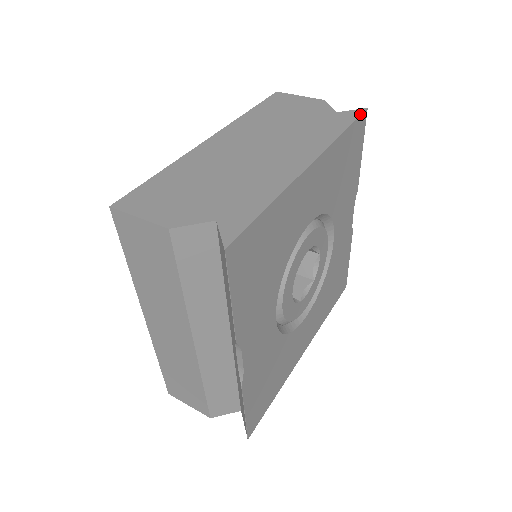
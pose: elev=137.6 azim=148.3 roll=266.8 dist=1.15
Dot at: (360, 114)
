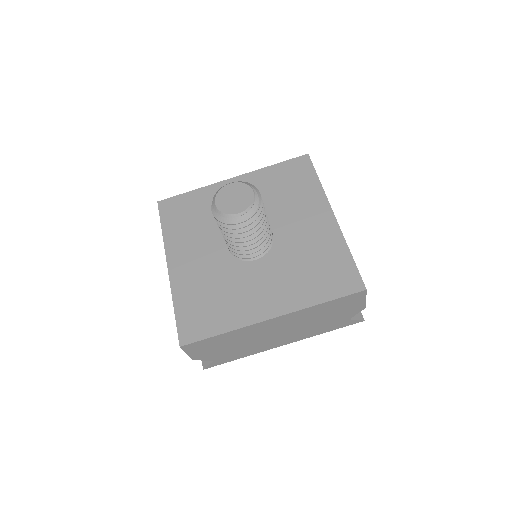
Dot at: occluded
